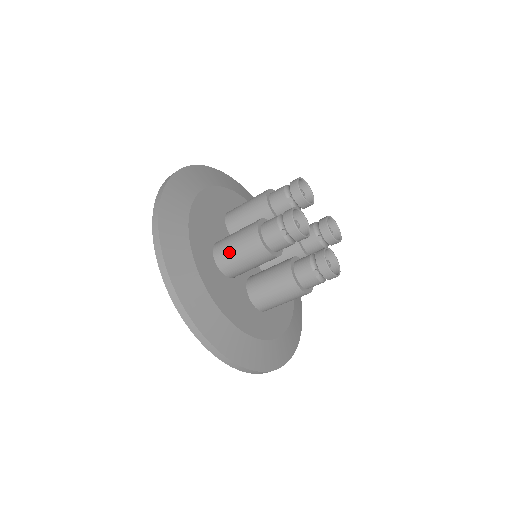
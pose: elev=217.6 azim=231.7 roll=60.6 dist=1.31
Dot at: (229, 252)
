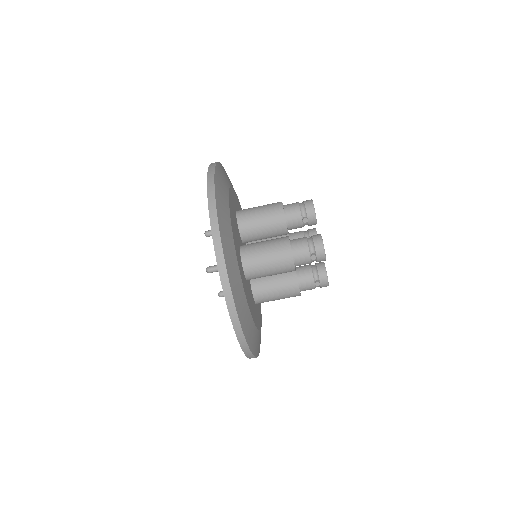
Dot at: (259, 263)
